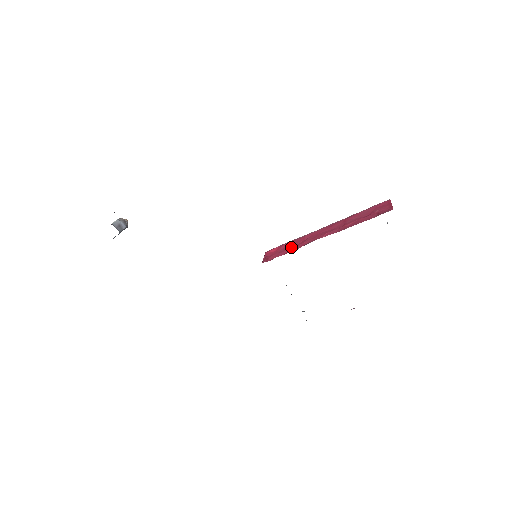
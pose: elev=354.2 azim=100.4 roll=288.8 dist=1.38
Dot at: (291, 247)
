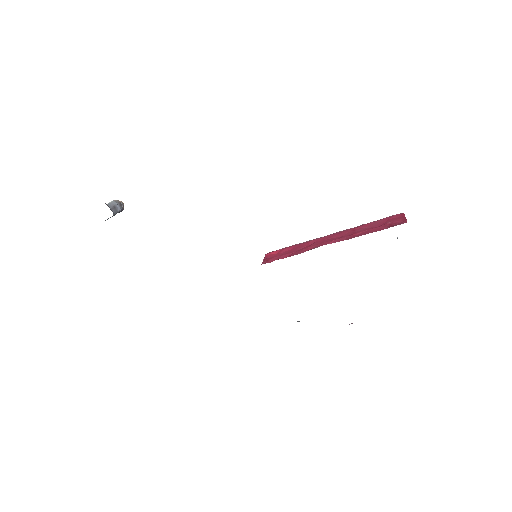
Dot at: (294, 251)
